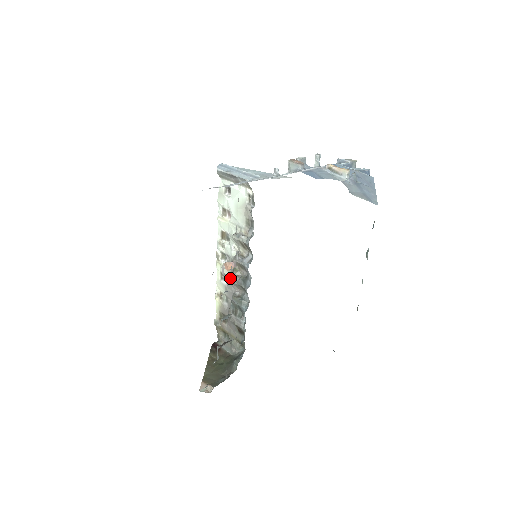
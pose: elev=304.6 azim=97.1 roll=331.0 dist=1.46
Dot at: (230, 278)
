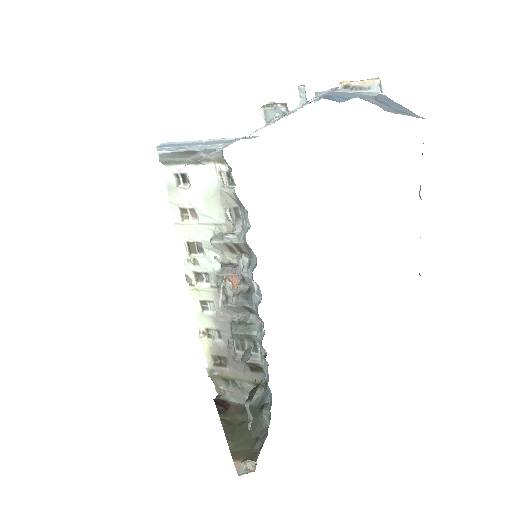
Dot at: occluded
